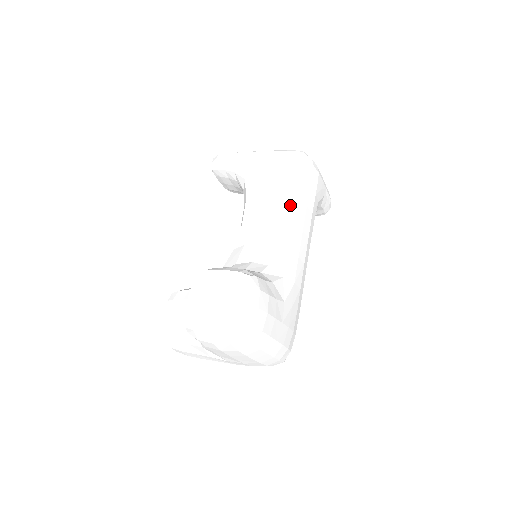
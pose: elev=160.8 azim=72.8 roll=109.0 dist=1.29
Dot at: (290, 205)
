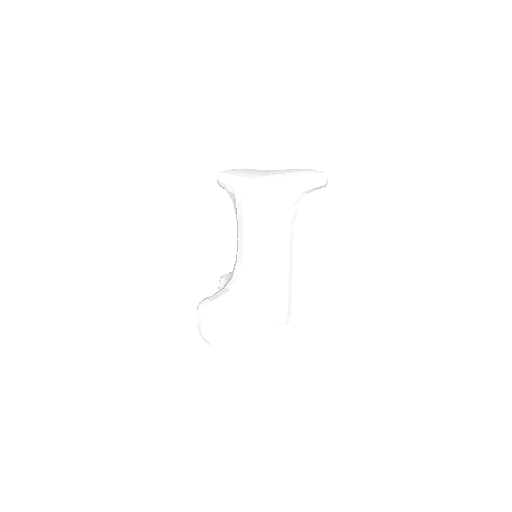
Dot at: (255, 233)
